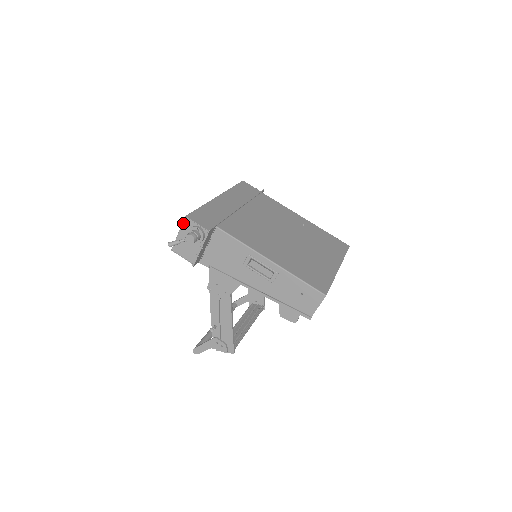
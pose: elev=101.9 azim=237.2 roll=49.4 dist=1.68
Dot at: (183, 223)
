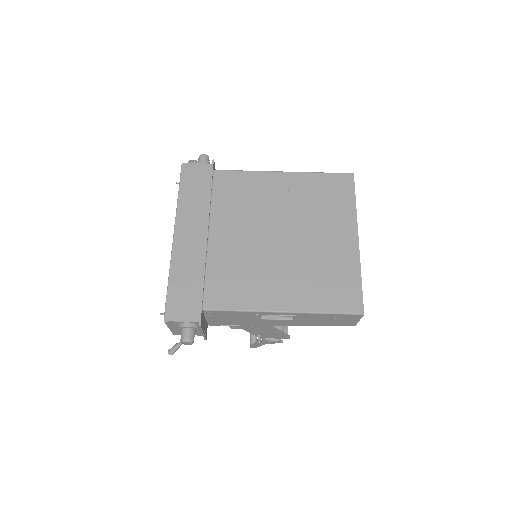
Dot at: (166, 324)
